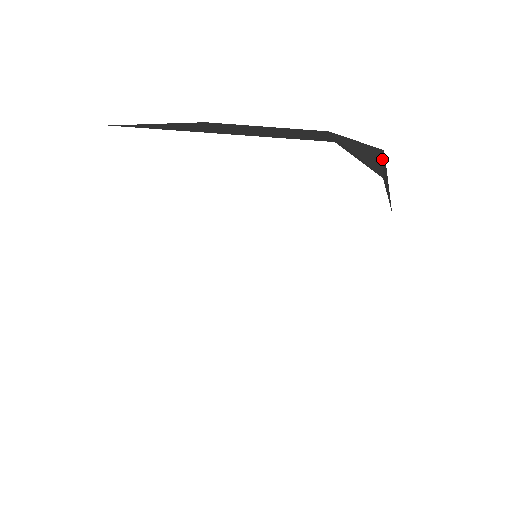
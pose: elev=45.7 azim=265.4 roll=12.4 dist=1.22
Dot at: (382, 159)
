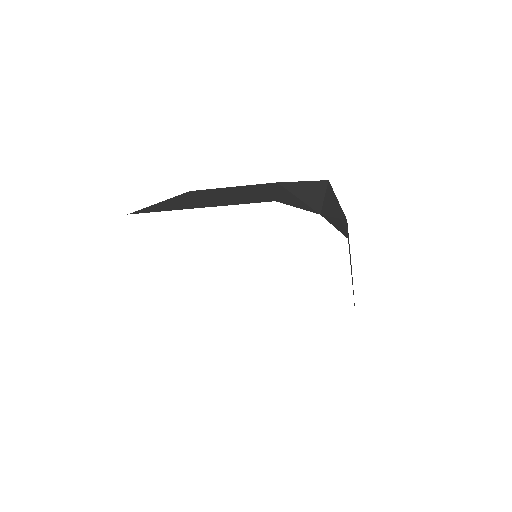
Dot at: (324, 192)
